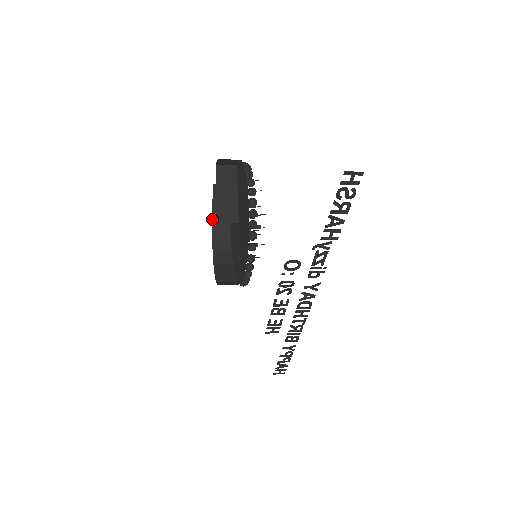
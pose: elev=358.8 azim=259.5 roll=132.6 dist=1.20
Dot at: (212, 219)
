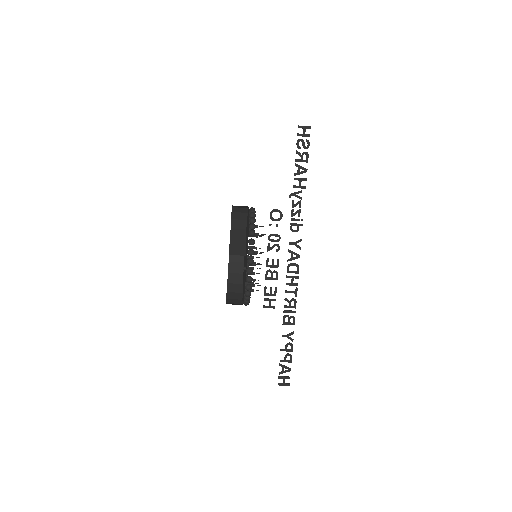
Dot at: (227, 279)
